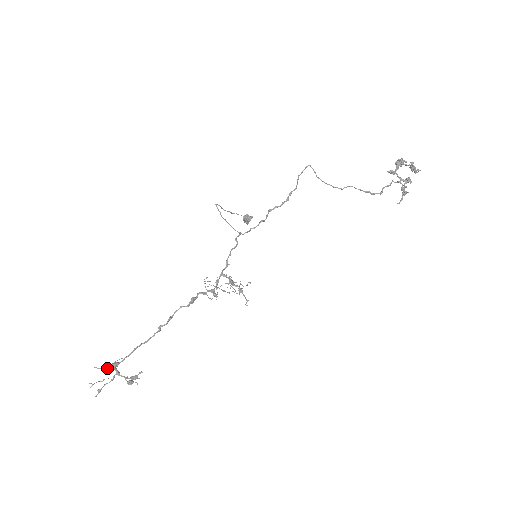
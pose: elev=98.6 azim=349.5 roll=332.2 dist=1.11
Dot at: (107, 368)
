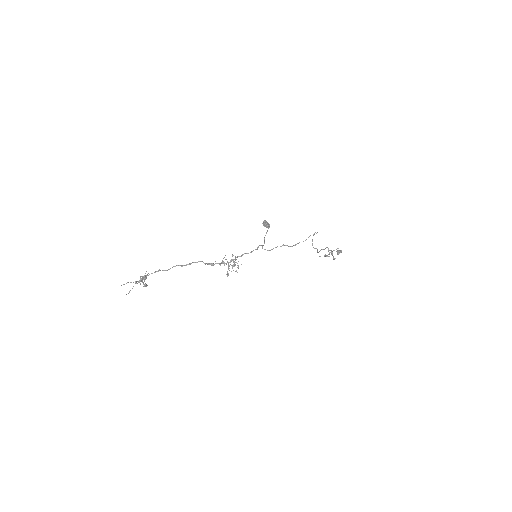
Dot at: occluded
